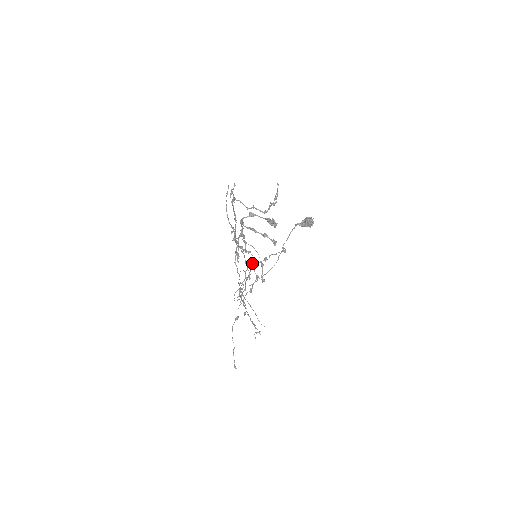
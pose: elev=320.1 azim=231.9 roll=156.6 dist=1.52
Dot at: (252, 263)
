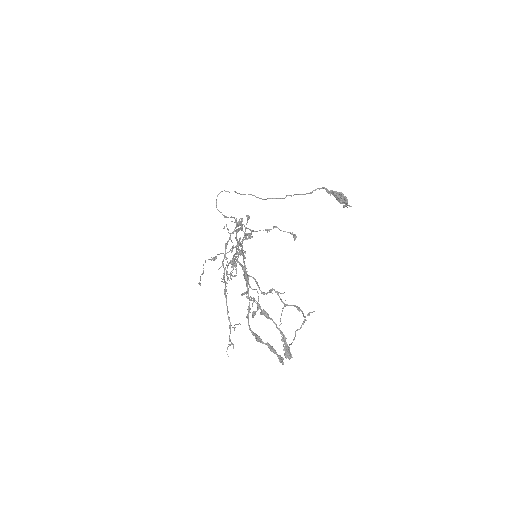
Dot at: (249, 229)
